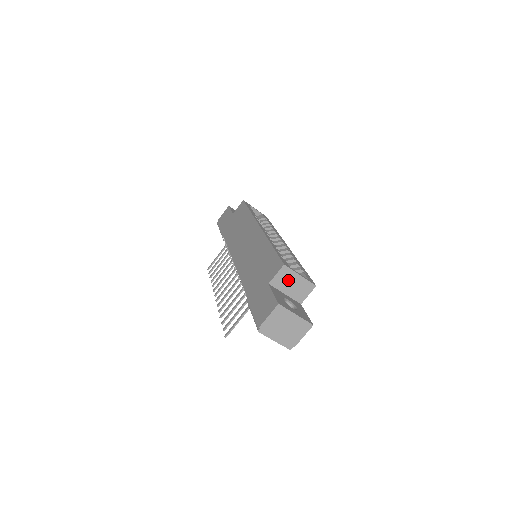
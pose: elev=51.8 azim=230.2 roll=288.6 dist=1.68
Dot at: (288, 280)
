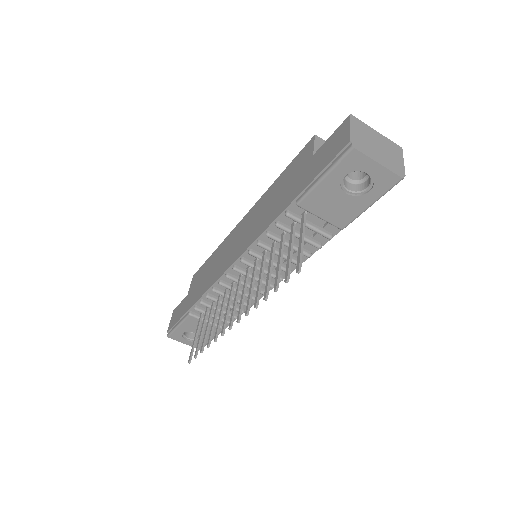
Dot at: occluded
